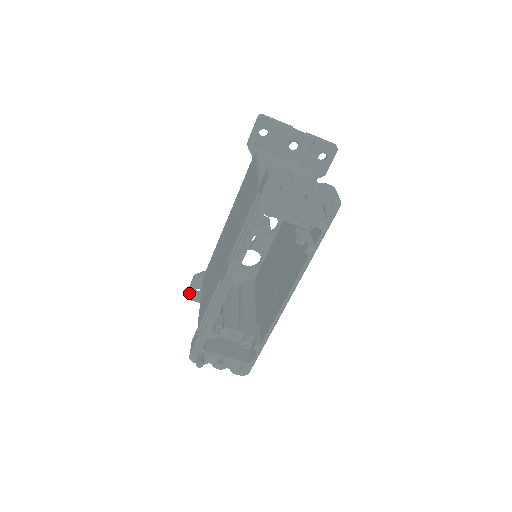
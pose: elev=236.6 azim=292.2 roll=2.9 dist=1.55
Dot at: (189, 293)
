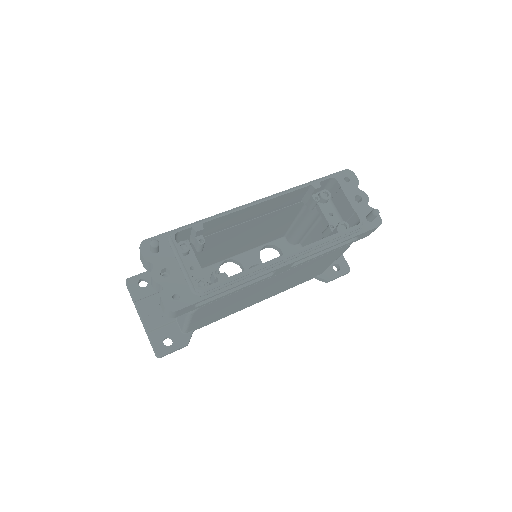
Dot at: (134, 277)
